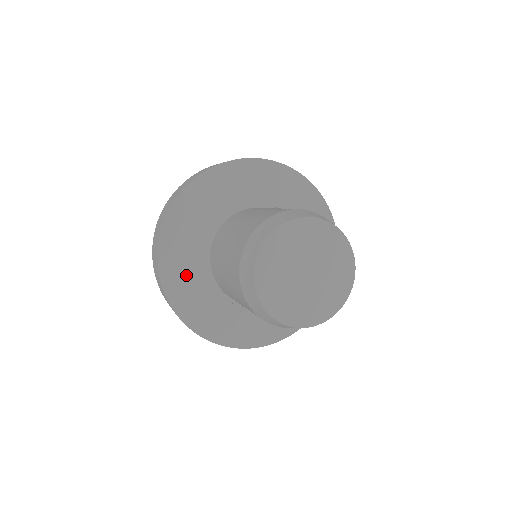
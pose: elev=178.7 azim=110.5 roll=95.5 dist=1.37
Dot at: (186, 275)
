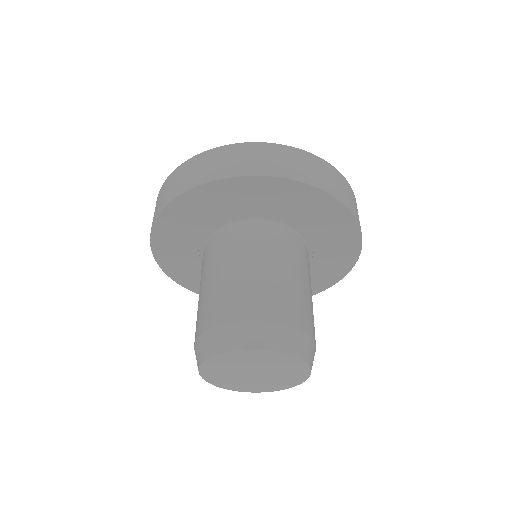
Dot at: (184, 264)
